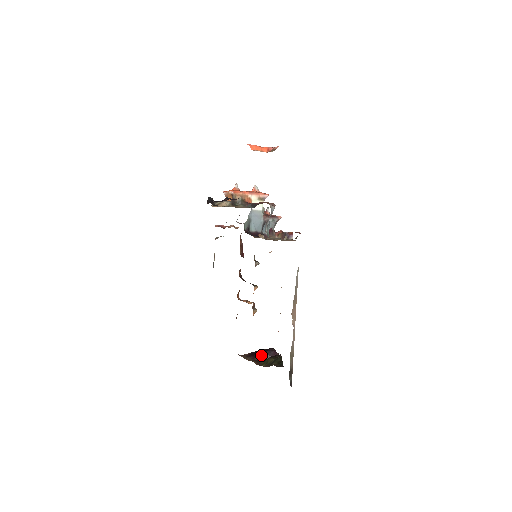
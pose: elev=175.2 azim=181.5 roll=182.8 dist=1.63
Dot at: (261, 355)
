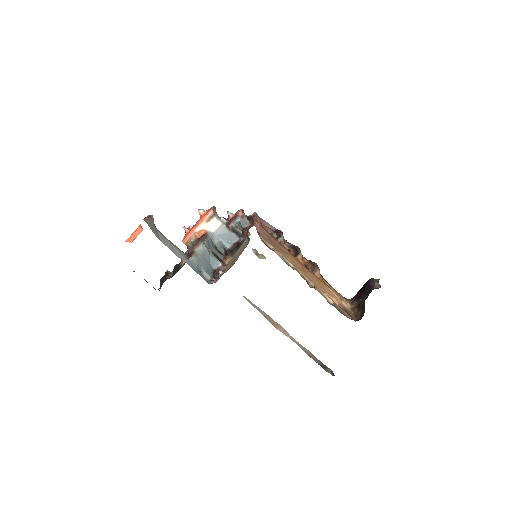
Dot at: (363, 293)
